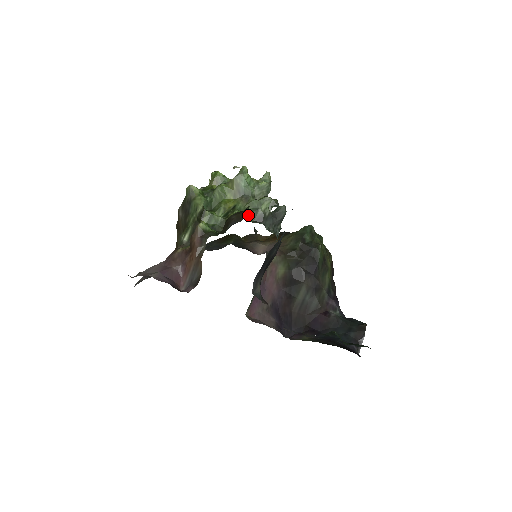
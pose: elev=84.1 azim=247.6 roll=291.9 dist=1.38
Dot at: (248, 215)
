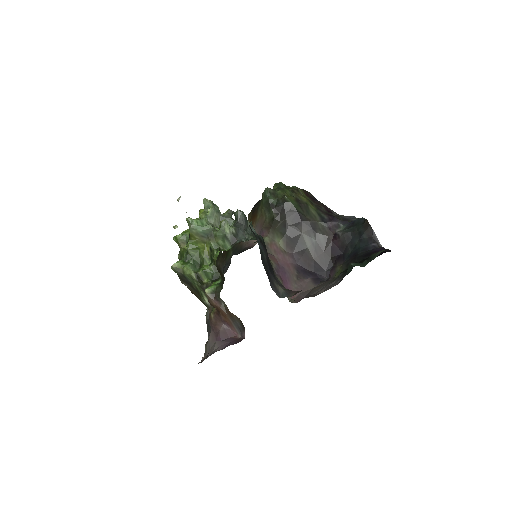
Dot at: (224, 245)
